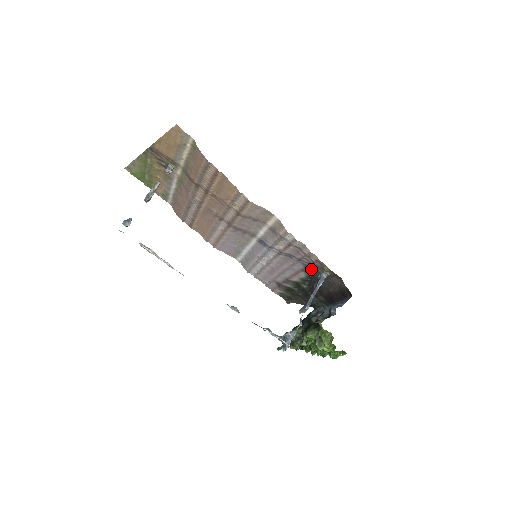
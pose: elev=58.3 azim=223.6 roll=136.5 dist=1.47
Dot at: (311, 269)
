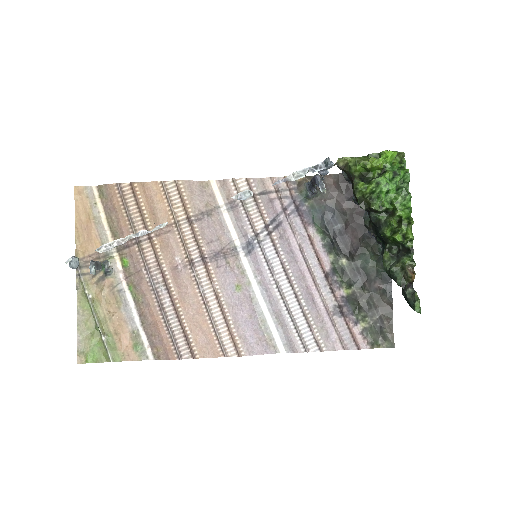
Dot at: (303, 208)
